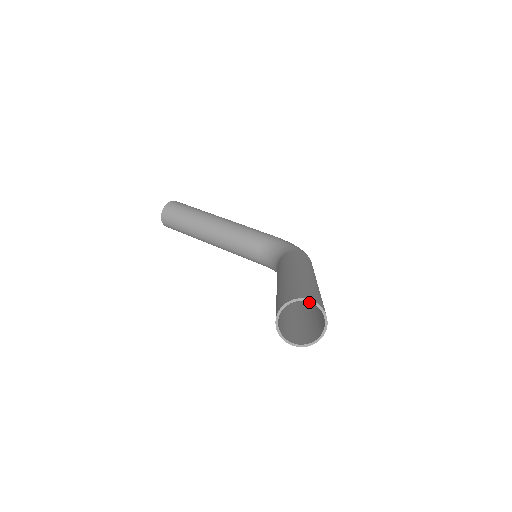
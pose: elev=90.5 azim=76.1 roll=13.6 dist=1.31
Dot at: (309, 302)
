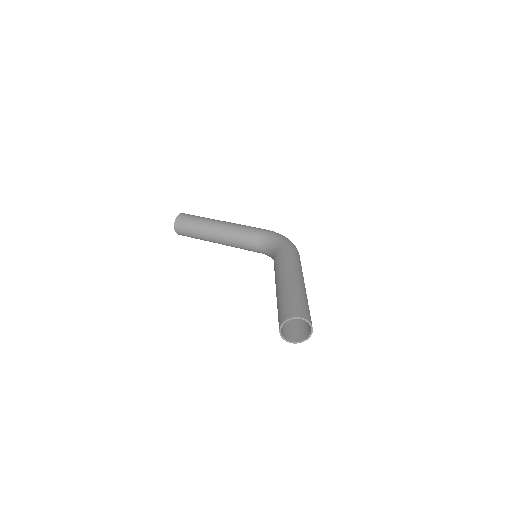
Dot at: occluded
